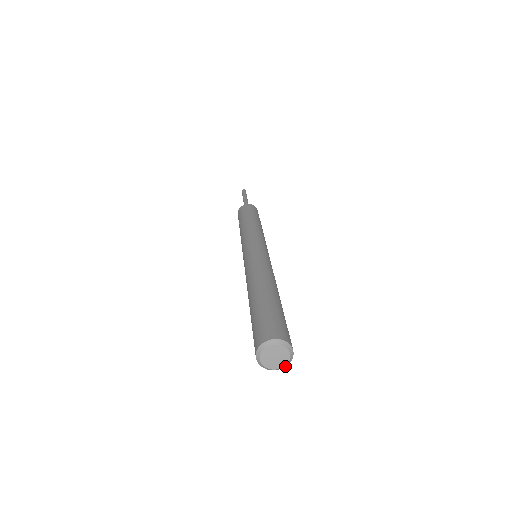
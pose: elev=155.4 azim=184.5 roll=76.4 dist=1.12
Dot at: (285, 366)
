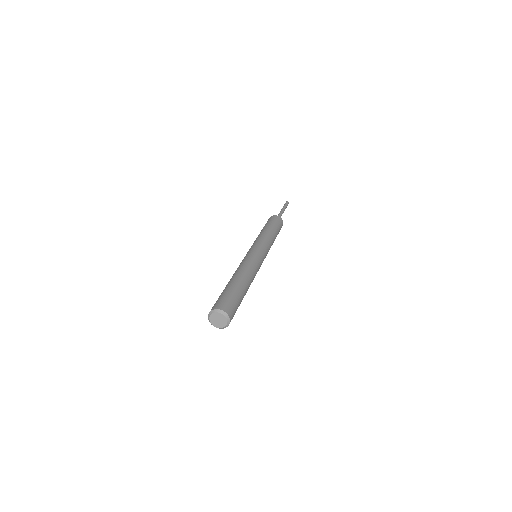
Dot at: occluded
